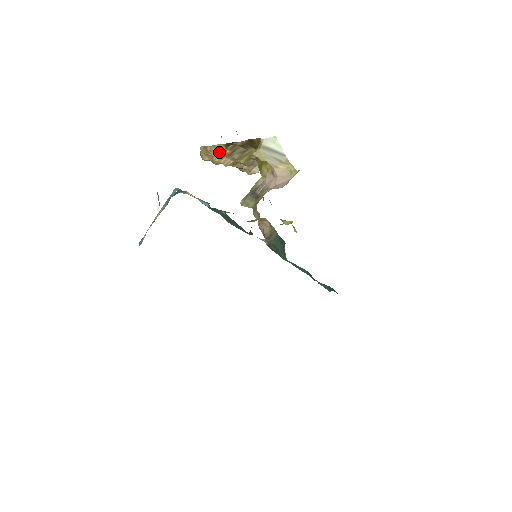
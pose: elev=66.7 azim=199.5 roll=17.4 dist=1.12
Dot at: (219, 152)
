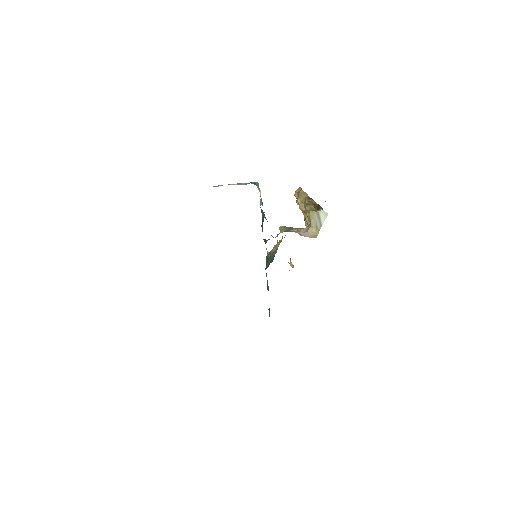
Dot at: (304, 198)
